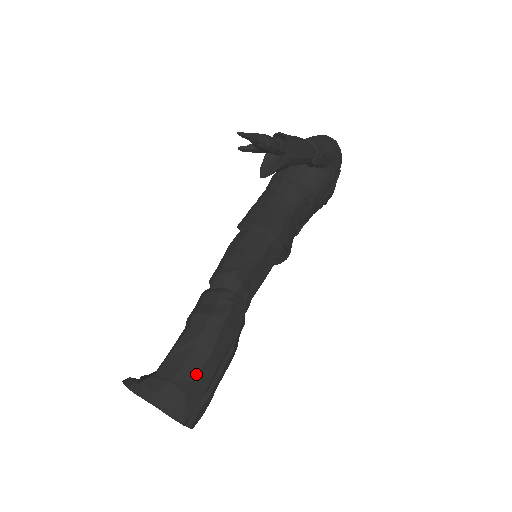
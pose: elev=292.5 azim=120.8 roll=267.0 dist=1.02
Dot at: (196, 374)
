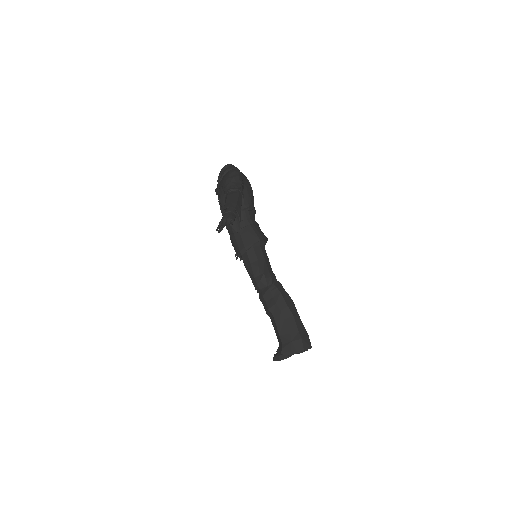
Dot at: (297, 328)
